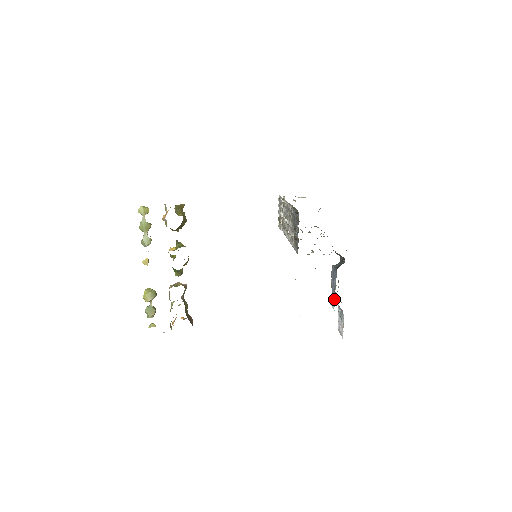
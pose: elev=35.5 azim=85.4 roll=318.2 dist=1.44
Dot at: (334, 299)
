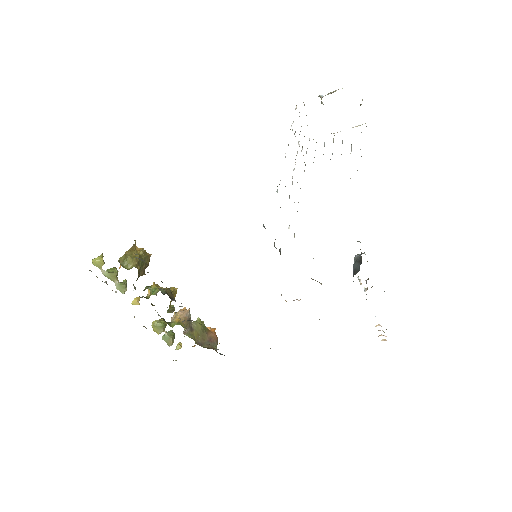
Dot at: occluded
